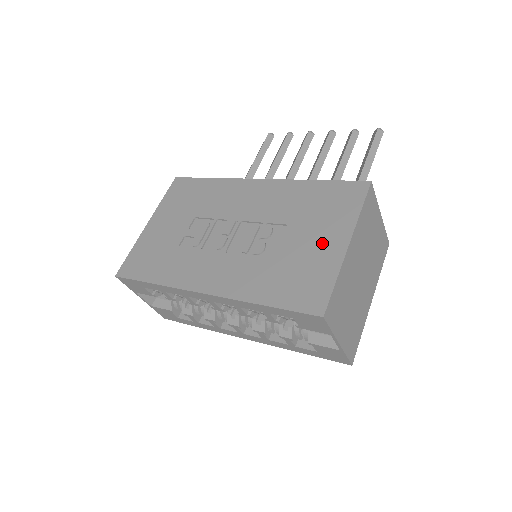
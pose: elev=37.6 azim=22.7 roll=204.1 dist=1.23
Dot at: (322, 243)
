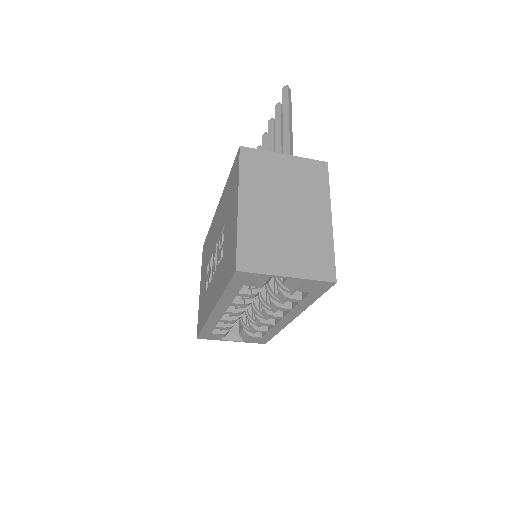
Dot at: (232, 218)
